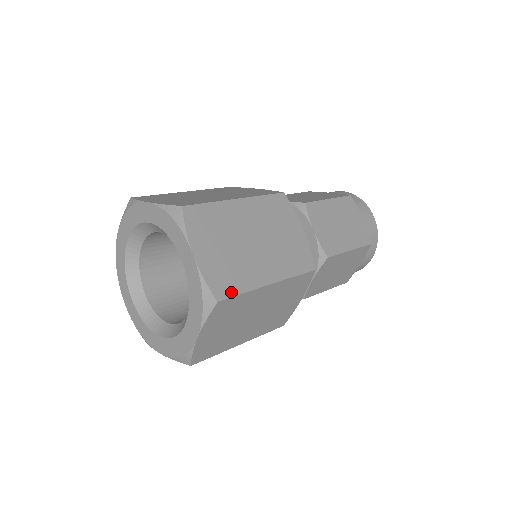
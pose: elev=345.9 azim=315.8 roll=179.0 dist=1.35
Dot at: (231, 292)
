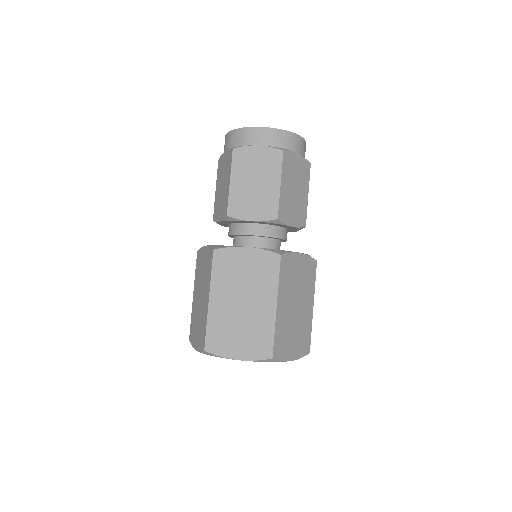
Dot at: (309, 341)
